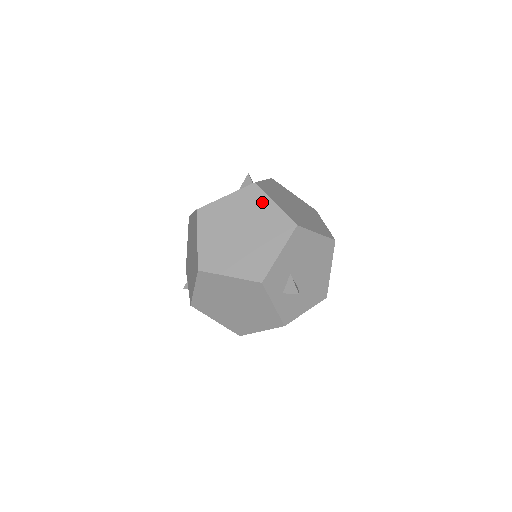
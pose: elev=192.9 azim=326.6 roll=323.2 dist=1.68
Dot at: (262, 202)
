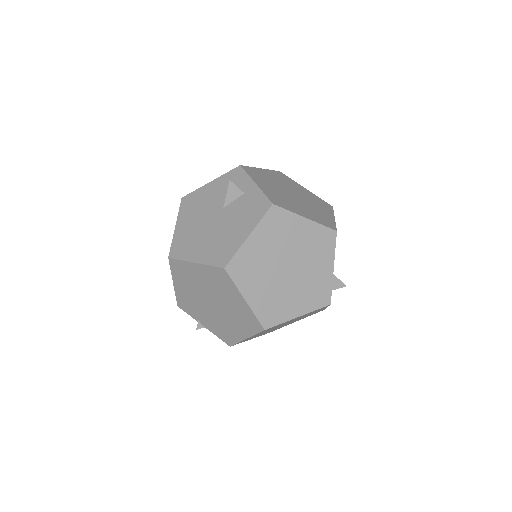
Dot at: (292, 223)
